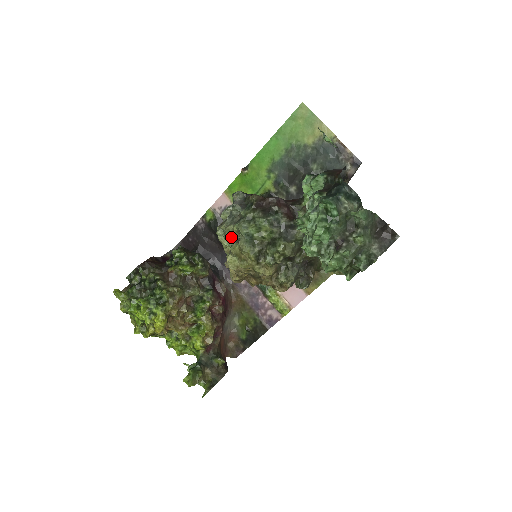
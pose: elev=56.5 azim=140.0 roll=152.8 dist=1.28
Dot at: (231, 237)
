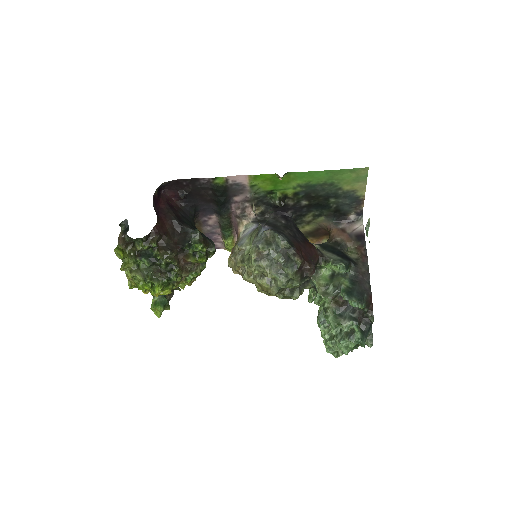
Dot at: (264, 275)
